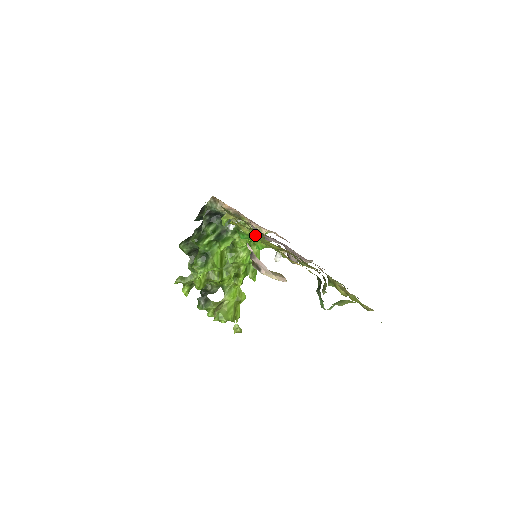
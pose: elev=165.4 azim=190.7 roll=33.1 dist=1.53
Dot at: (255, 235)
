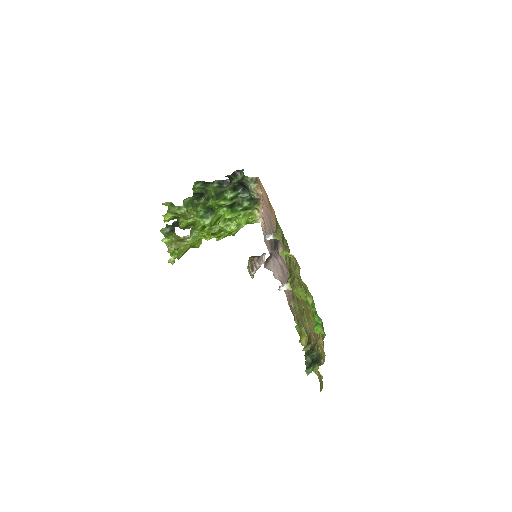
Dot at: occluded
